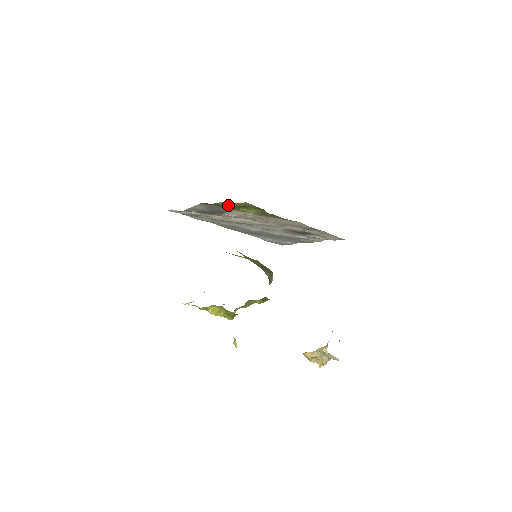
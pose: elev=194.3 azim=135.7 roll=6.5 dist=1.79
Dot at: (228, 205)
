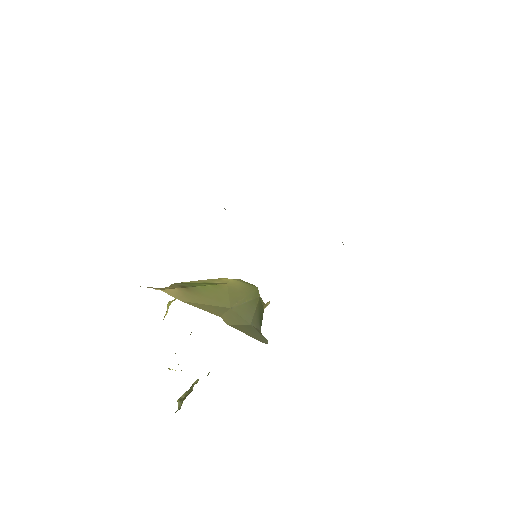
Dot at: occluded
